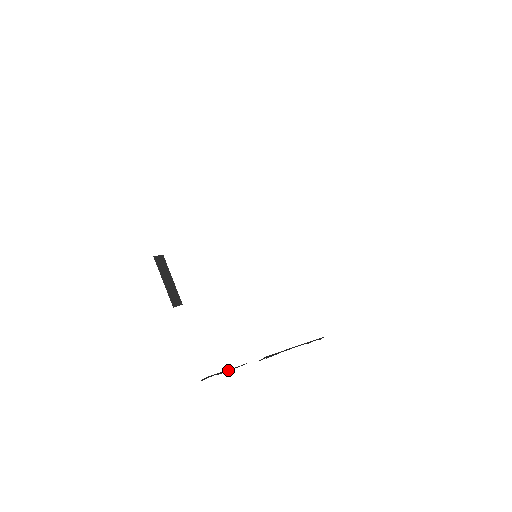
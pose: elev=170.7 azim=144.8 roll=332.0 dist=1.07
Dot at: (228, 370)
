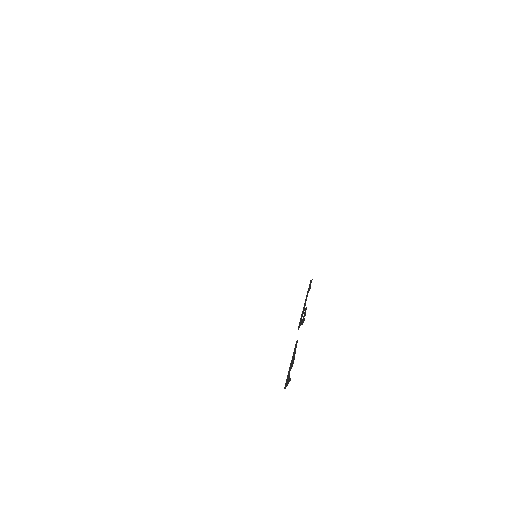
Dot at: (294, 356)
